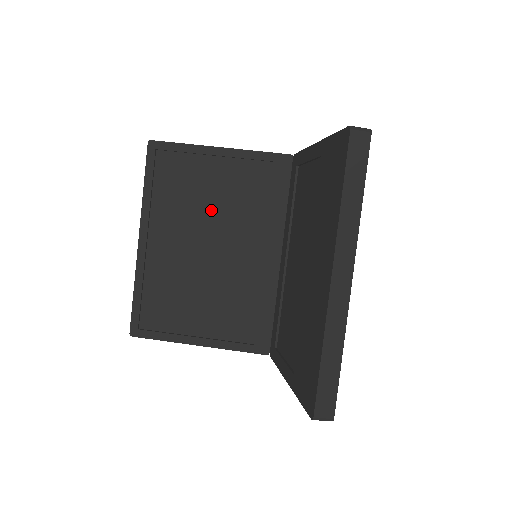
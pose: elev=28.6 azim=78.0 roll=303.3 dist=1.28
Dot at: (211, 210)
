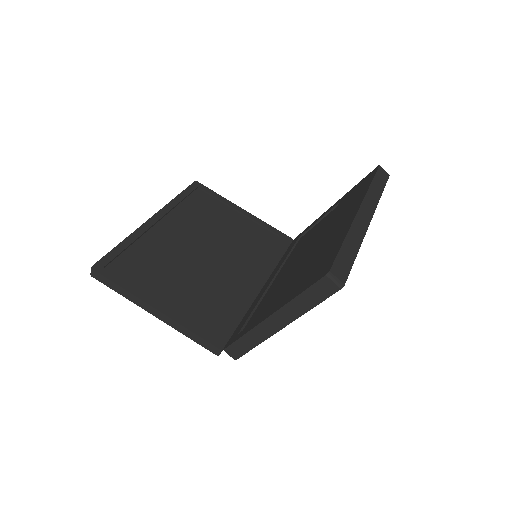
Dot at: (220, 234)
